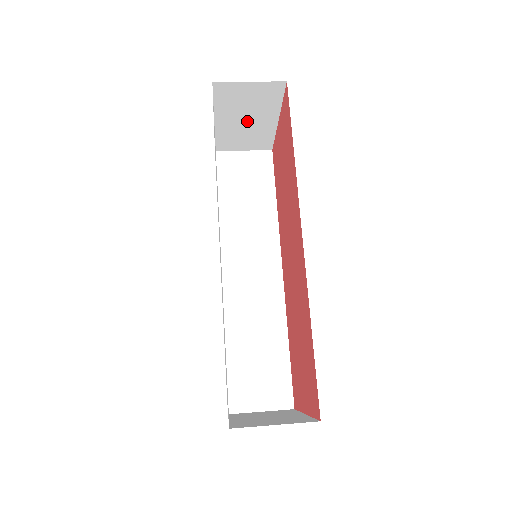
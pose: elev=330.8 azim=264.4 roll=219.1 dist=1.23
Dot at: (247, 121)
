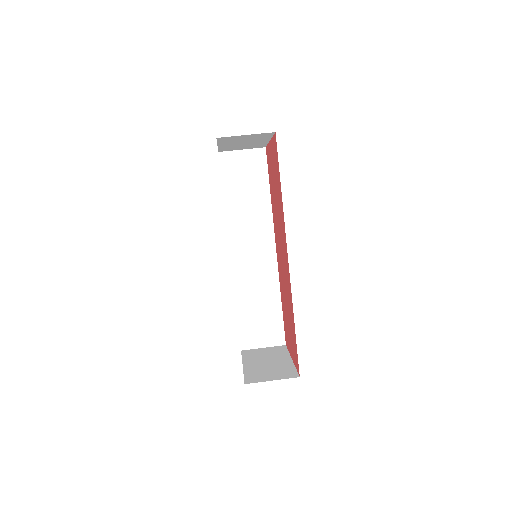
Dot at: (244, 143)
